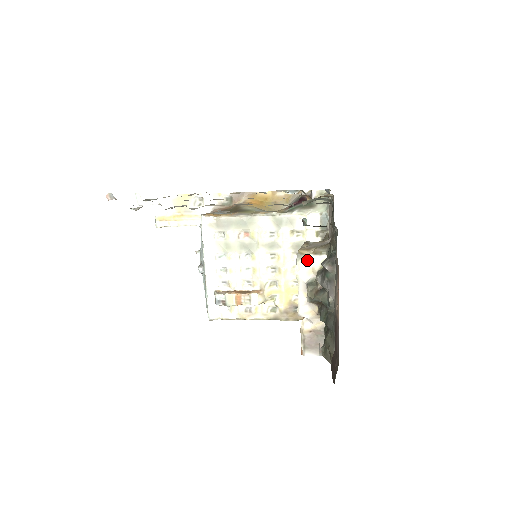
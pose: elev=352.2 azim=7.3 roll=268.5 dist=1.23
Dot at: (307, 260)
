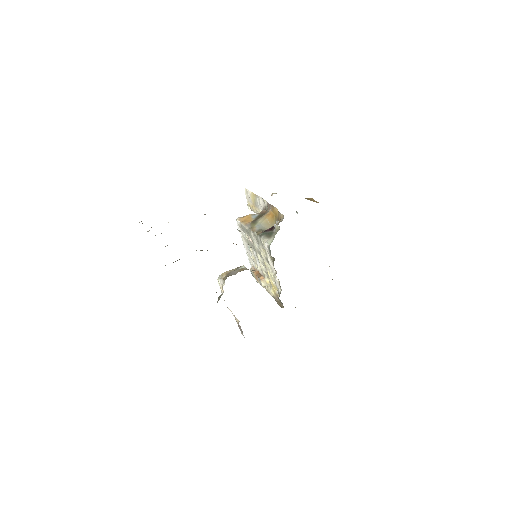
Dot at: (221, 281)
